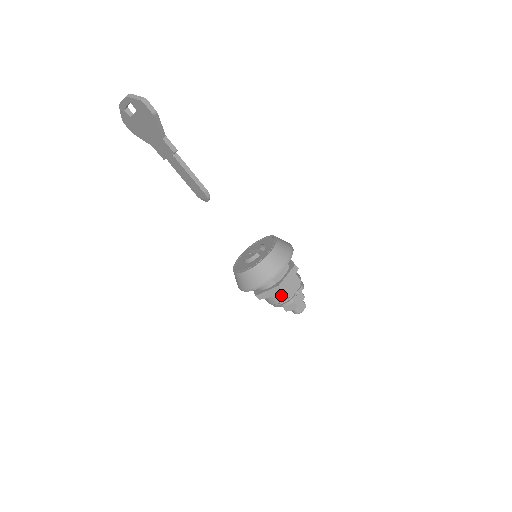
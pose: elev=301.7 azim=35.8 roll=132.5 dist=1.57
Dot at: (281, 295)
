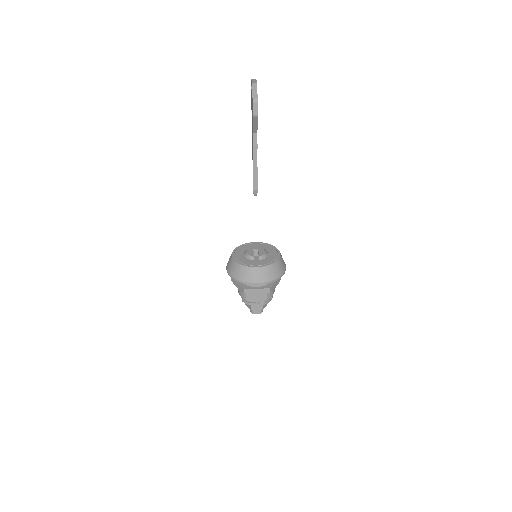
Dot at: (244, 294)
